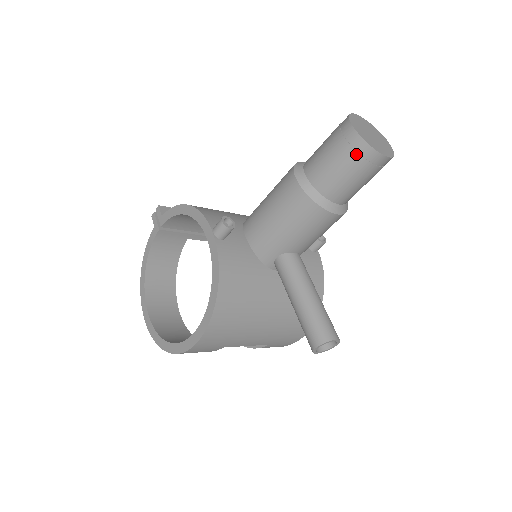
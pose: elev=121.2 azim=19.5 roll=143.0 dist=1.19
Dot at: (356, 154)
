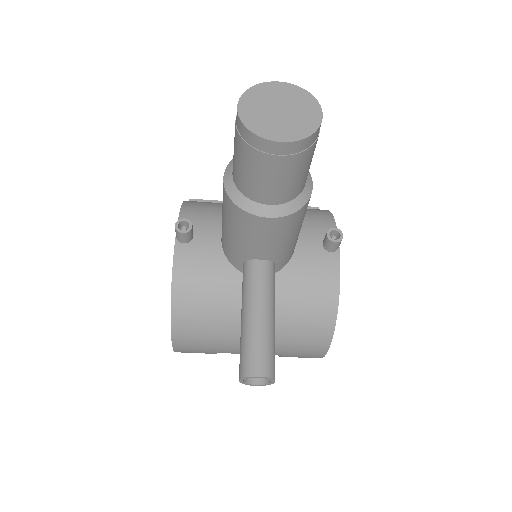
Dot at: (244, 143)
